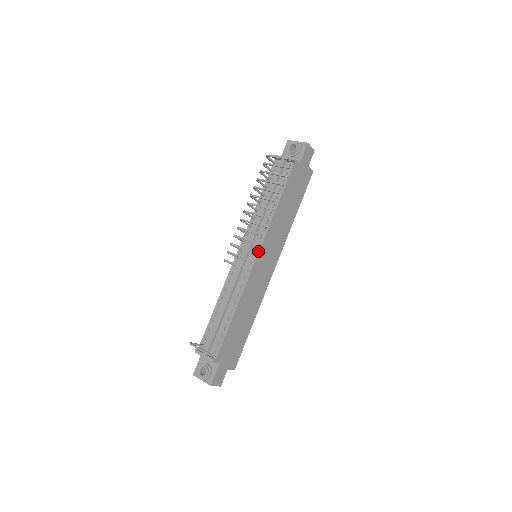
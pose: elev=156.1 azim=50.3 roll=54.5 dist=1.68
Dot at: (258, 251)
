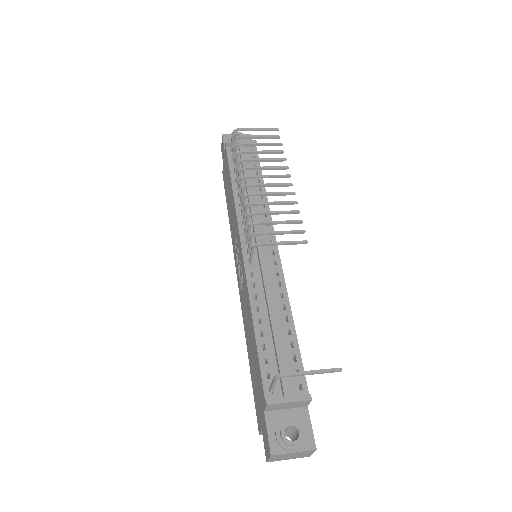
Dot at: (274, 237)
